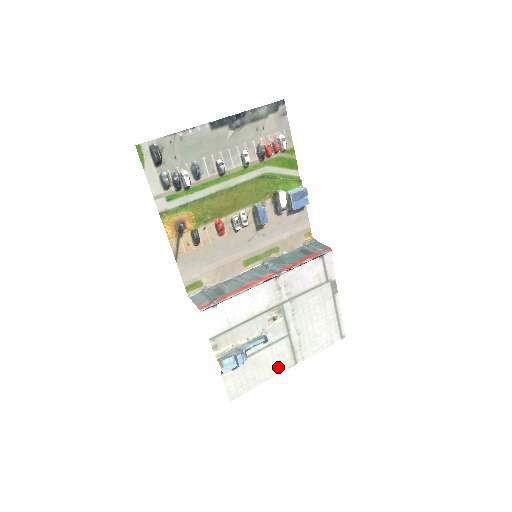
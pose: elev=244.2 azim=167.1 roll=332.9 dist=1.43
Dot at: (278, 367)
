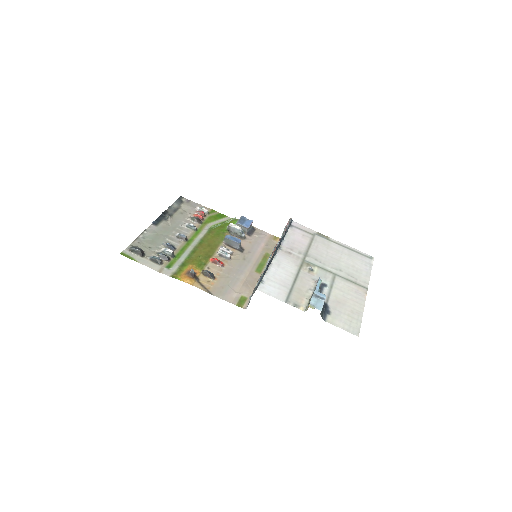
Dot at: (358, 297)
